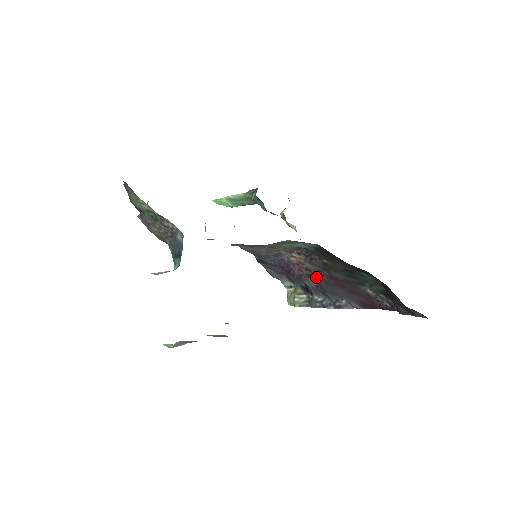
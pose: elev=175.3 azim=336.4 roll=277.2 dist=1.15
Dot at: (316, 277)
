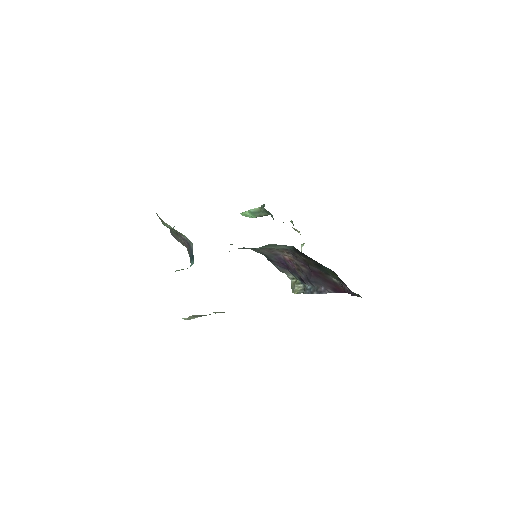
Dot at: (303, 270)
